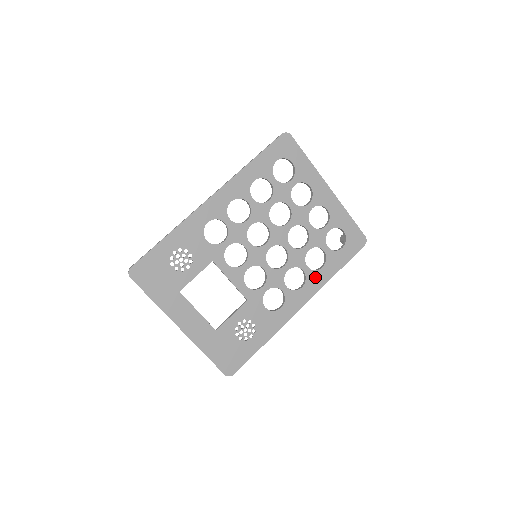
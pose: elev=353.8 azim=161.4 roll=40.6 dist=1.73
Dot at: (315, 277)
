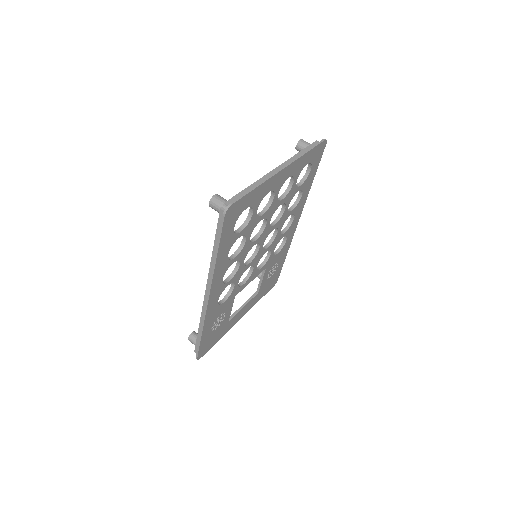
Dot at: (299, 205)
